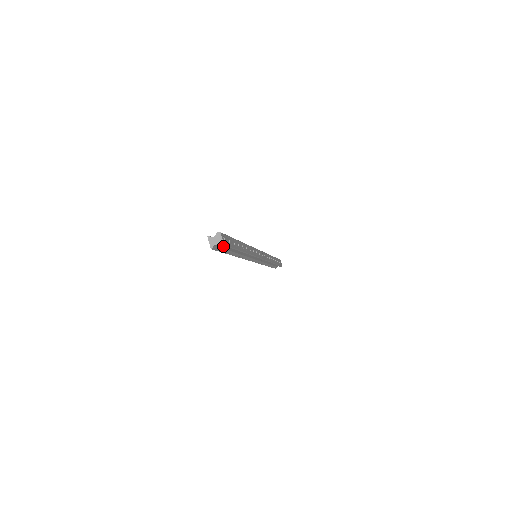
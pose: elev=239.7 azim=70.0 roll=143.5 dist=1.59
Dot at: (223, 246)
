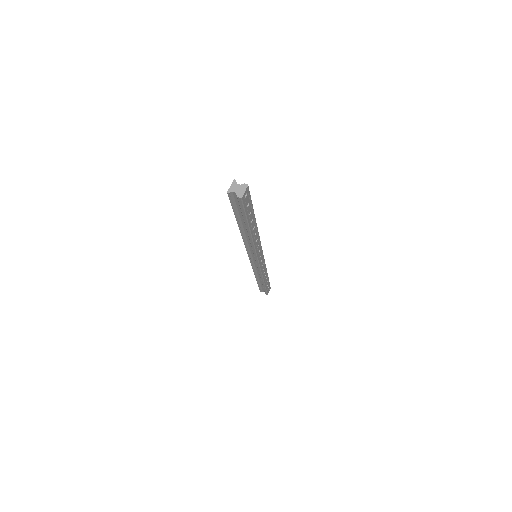
Dot at: (240, 200)
